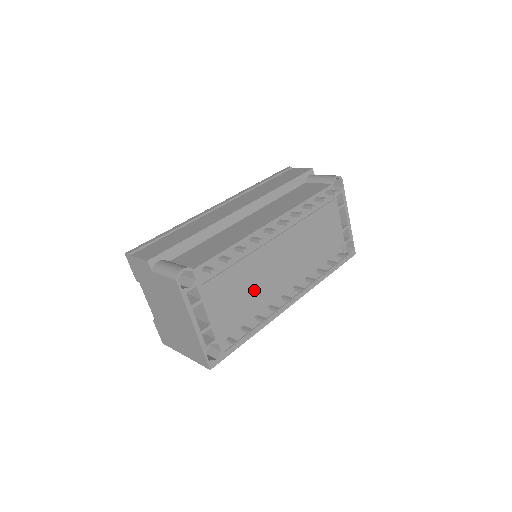
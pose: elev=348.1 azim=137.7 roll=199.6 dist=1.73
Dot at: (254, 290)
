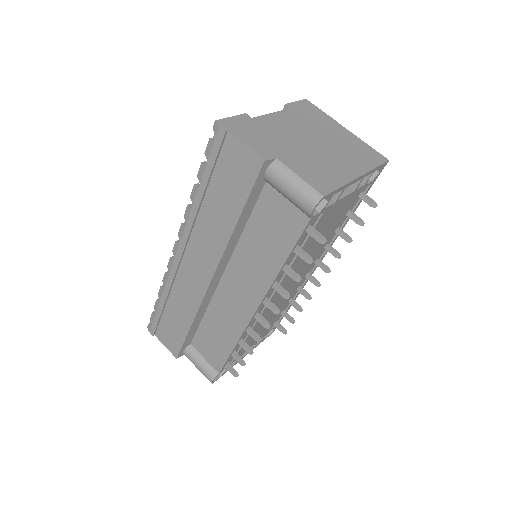
Dot at: occluded
